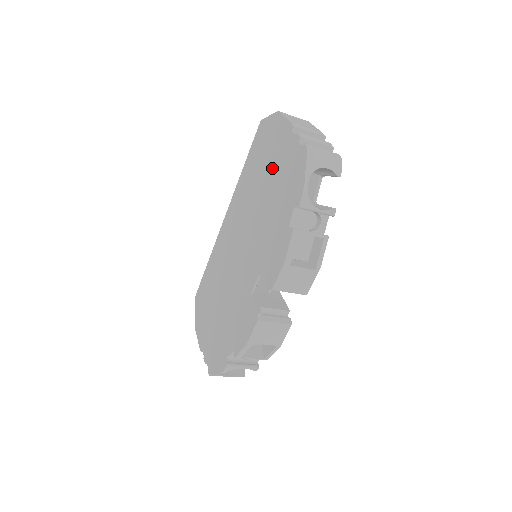
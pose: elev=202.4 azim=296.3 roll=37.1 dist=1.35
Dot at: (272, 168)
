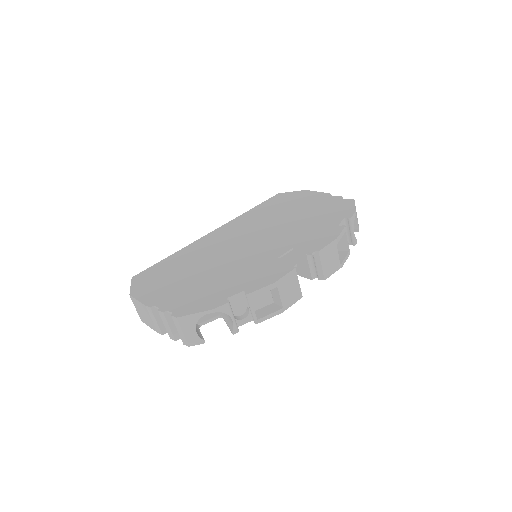
Dot at: (304, 207)
